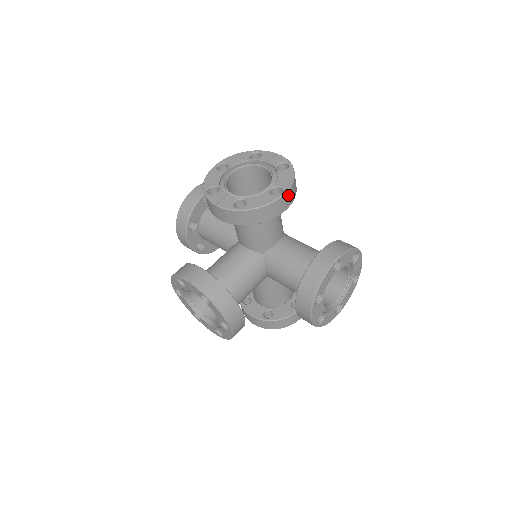
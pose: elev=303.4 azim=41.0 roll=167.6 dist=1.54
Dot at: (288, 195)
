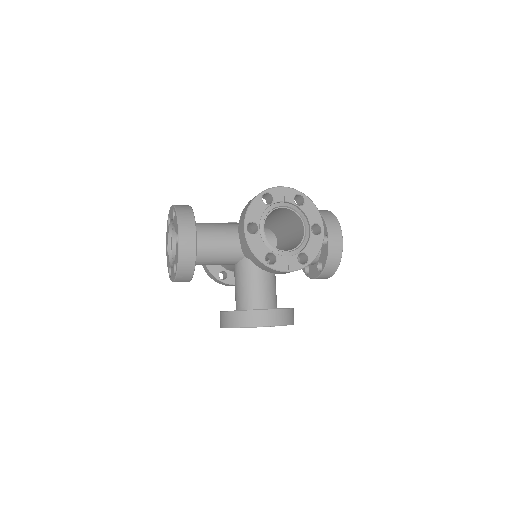
Dot at: occluded
